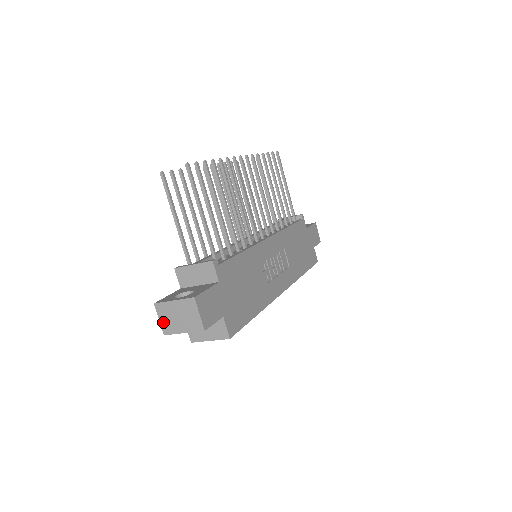
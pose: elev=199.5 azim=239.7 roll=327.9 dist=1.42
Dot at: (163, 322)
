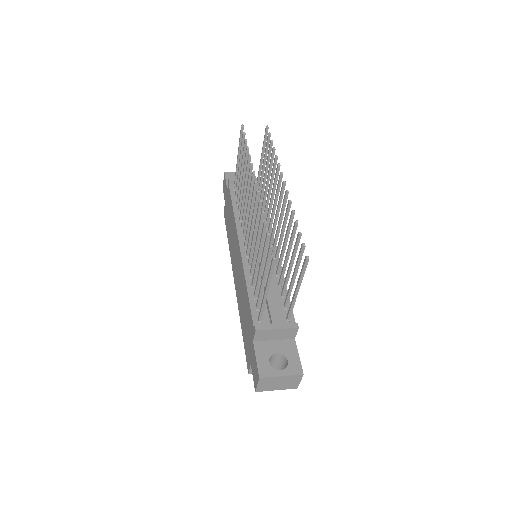
Dot at: (260, 386)
